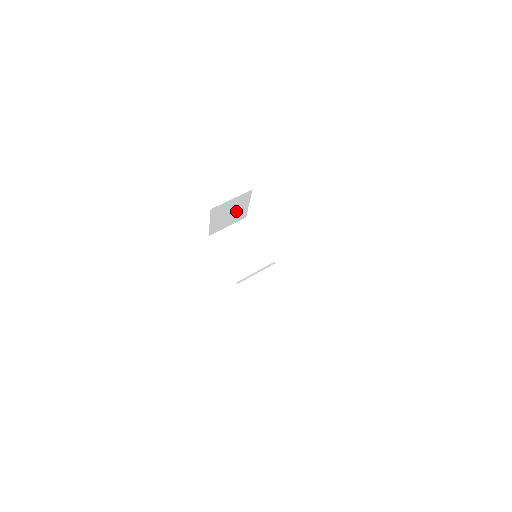
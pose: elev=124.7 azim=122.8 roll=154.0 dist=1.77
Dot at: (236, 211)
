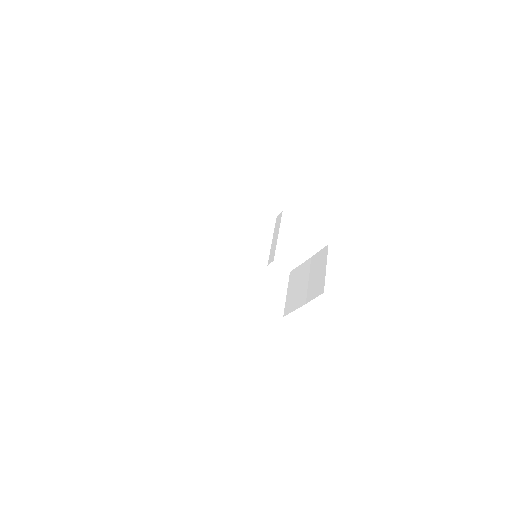
Dot at: occluded
